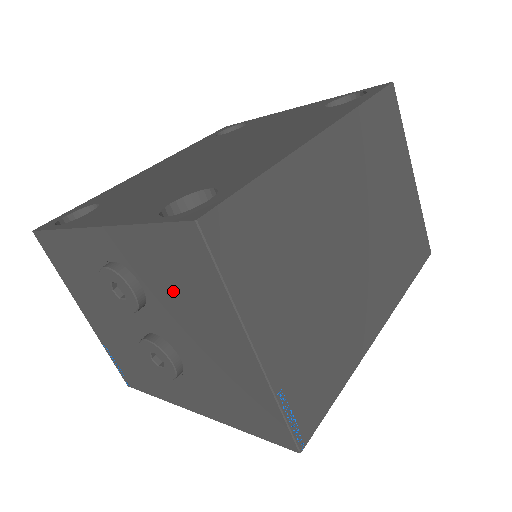
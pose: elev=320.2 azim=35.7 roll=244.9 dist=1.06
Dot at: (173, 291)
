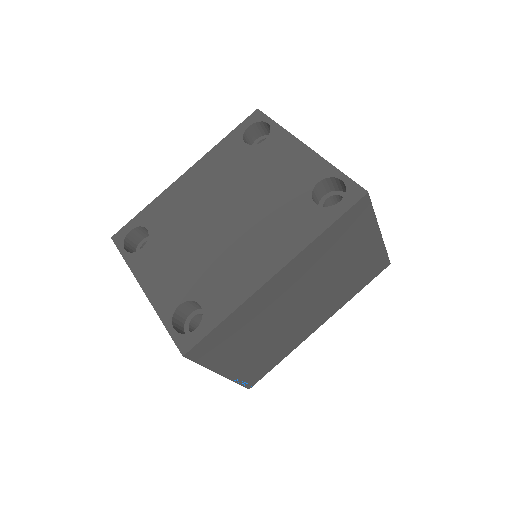
Dot at: occluded
